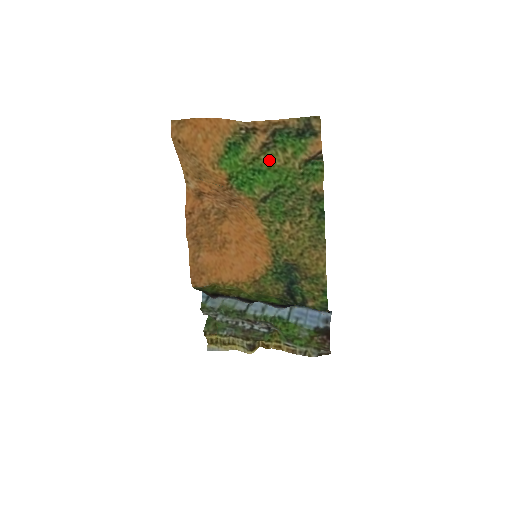
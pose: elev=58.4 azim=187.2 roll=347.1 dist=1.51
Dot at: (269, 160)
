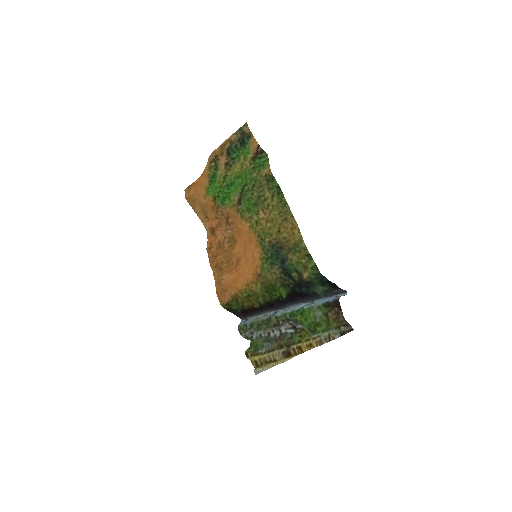
Dot at: (233, 172)
